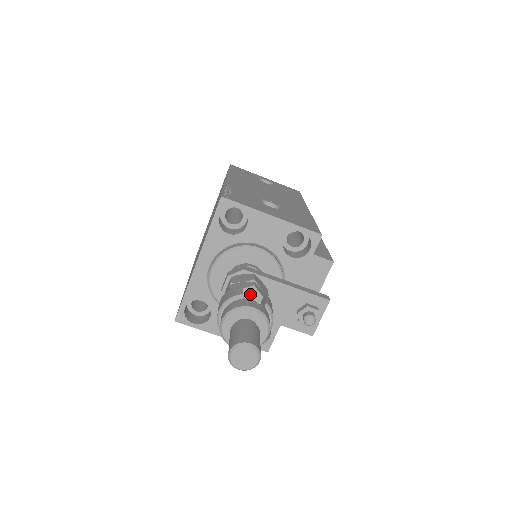
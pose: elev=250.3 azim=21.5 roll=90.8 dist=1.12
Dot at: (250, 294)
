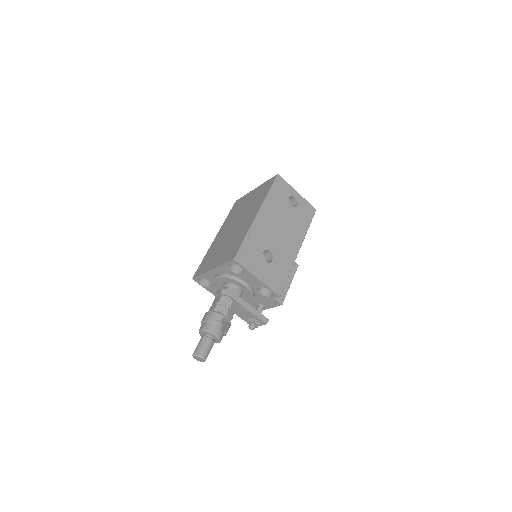
Dot at: (223, 315)
